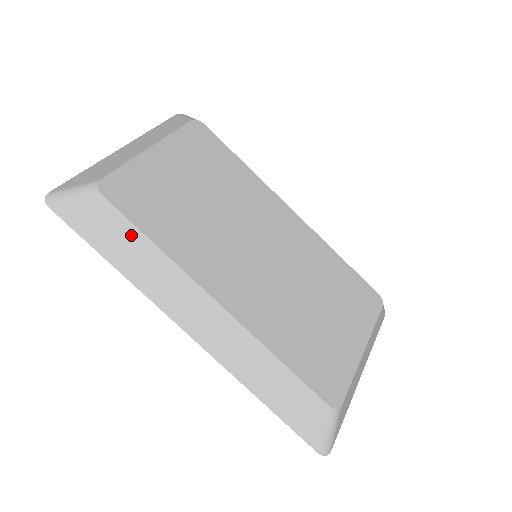
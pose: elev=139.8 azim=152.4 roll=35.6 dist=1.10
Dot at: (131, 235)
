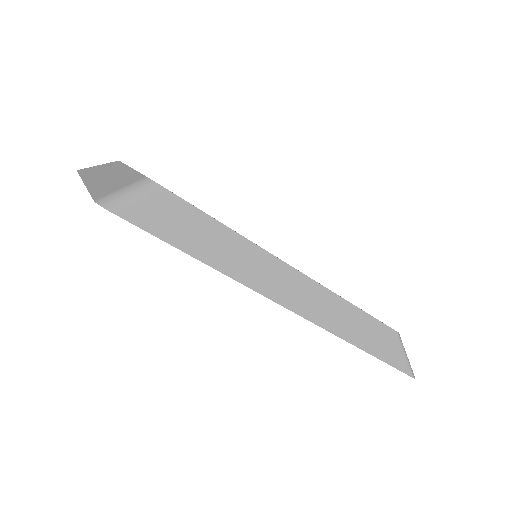
Dot at: (208, 225)
